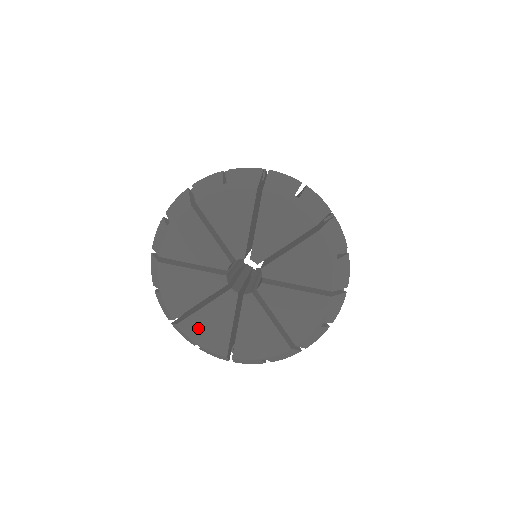
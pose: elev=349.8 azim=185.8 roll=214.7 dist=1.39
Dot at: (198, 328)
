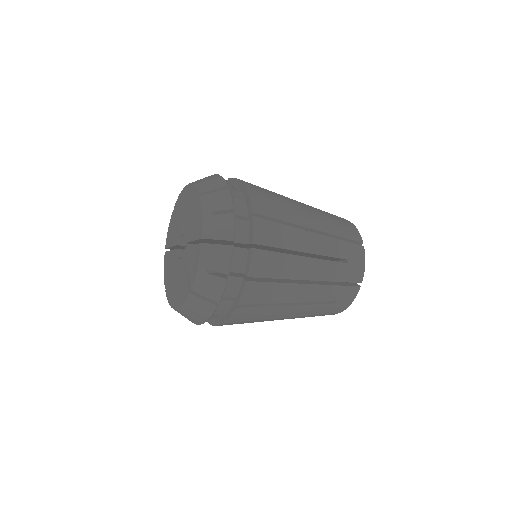
Dot at: (169, 291)
